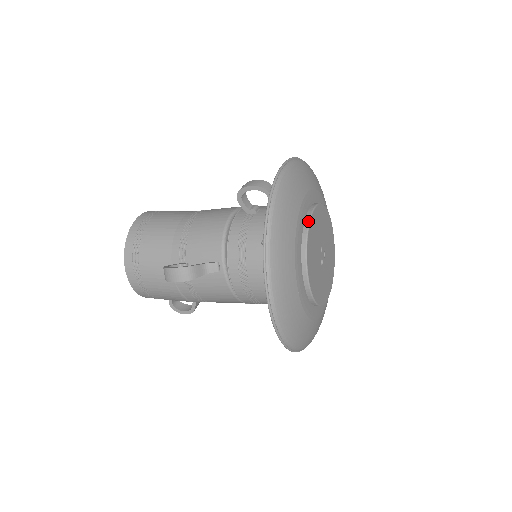
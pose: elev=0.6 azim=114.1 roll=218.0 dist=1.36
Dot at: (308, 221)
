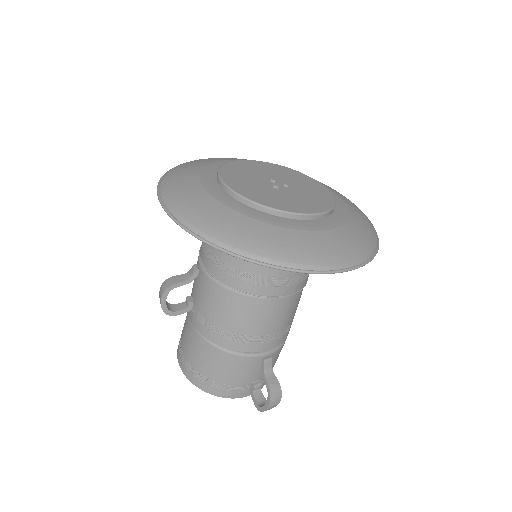
Dot at: (229, 163)
